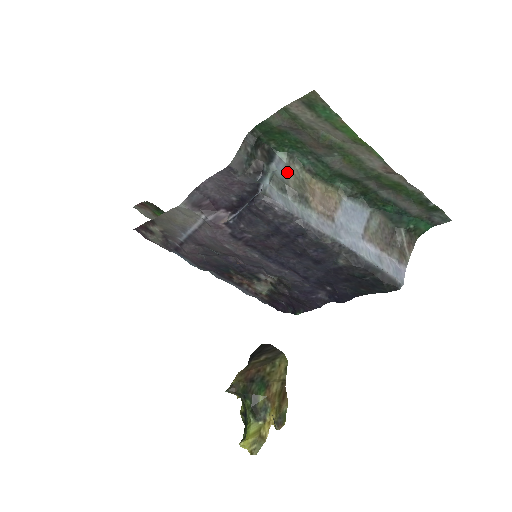
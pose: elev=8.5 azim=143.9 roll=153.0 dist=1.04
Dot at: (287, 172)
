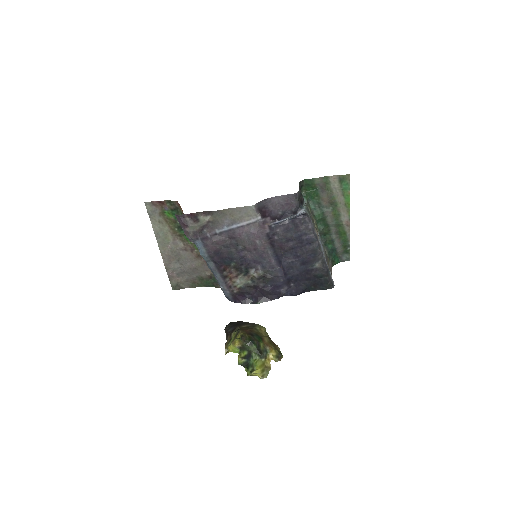
Dot at: (308, 209)
